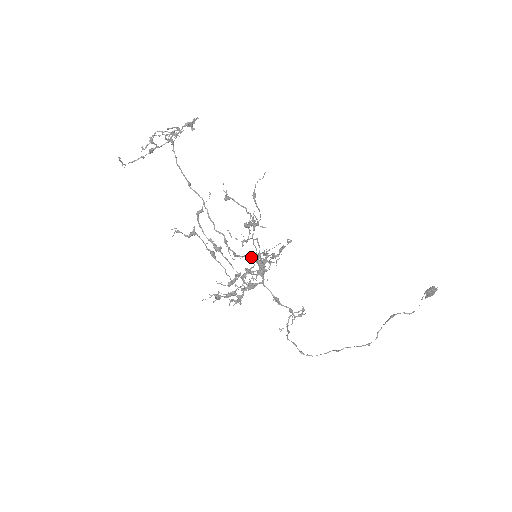
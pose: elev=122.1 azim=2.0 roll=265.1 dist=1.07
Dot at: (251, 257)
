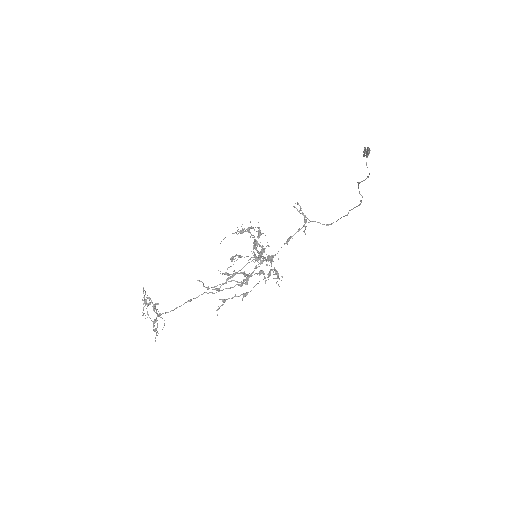
Dot at: occluded
